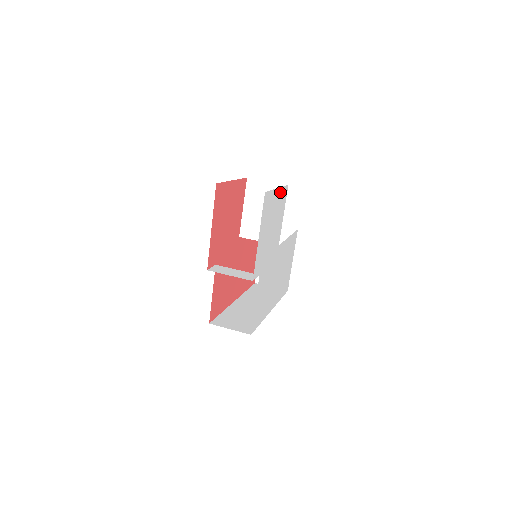
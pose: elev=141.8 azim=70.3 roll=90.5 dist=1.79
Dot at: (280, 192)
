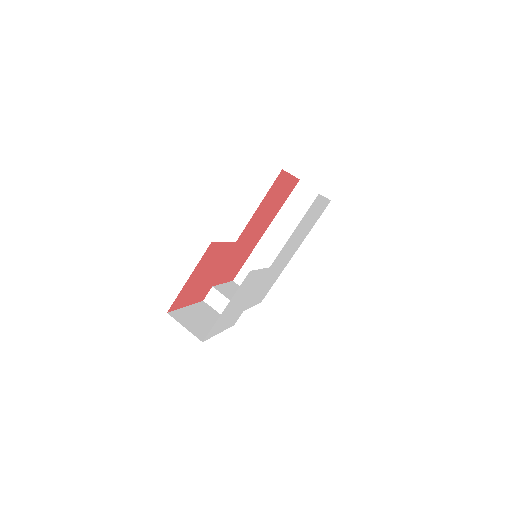
Dot at: (235, 295)
